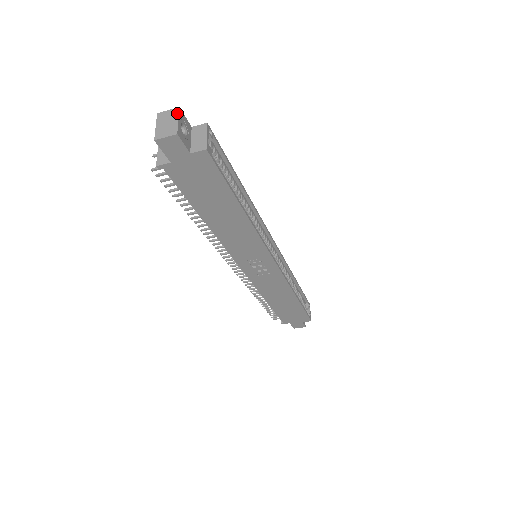
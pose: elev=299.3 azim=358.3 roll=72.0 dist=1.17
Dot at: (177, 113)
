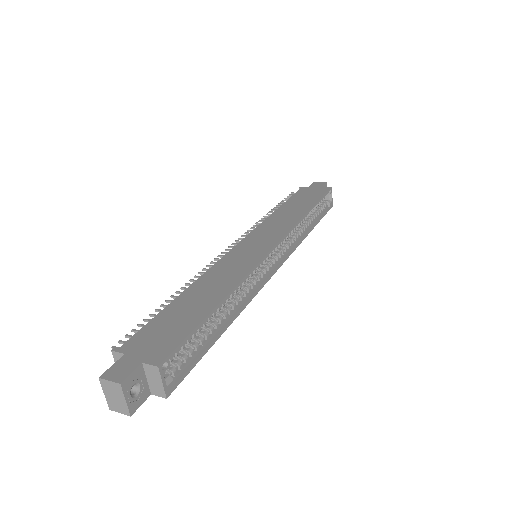
Dot at: (121, 391)
